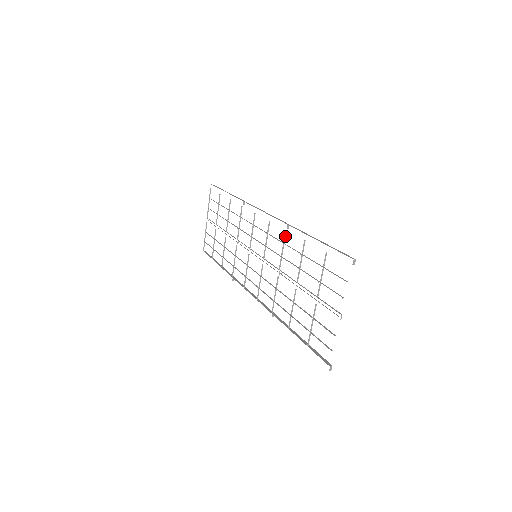
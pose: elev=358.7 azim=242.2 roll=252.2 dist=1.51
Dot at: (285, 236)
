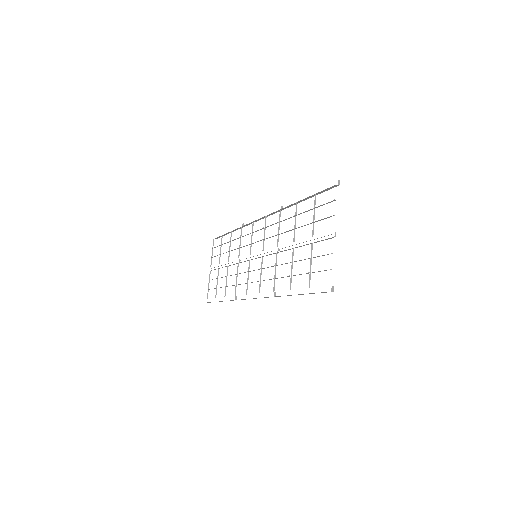
Dot at: (280, 216)
